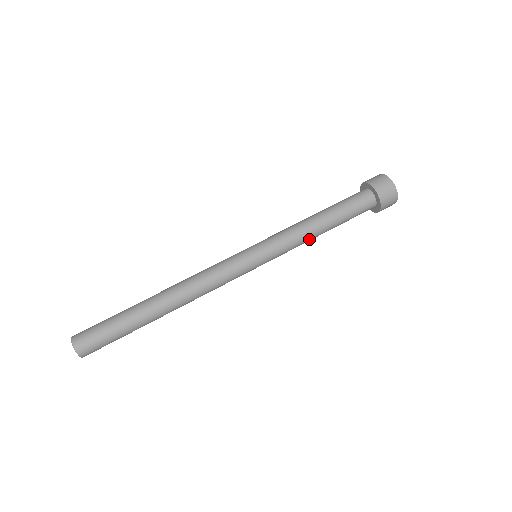
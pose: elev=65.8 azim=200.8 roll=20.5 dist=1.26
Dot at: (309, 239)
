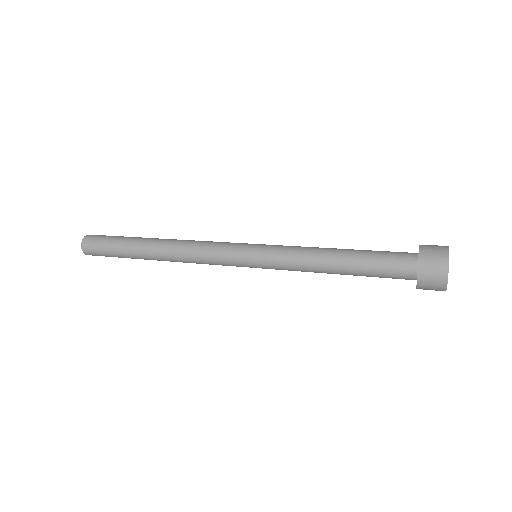
Dot at: occluded
